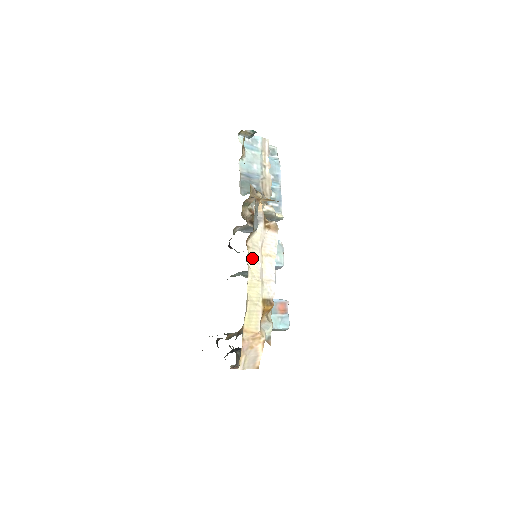
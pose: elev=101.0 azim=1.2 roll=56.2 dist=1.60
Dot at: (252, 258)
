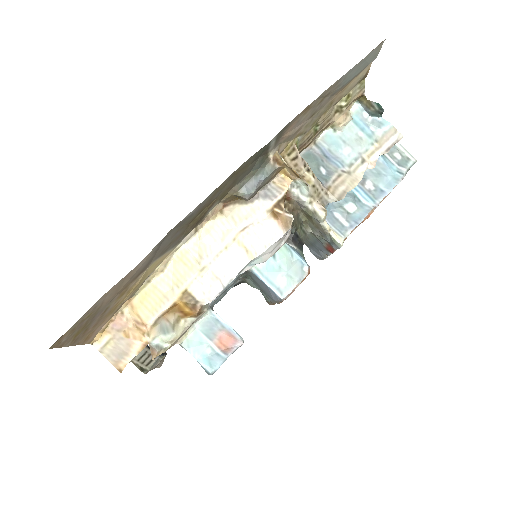
Dot at: (215, 229)
